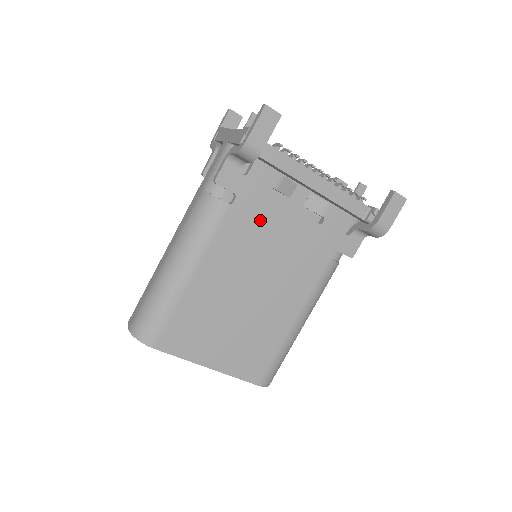
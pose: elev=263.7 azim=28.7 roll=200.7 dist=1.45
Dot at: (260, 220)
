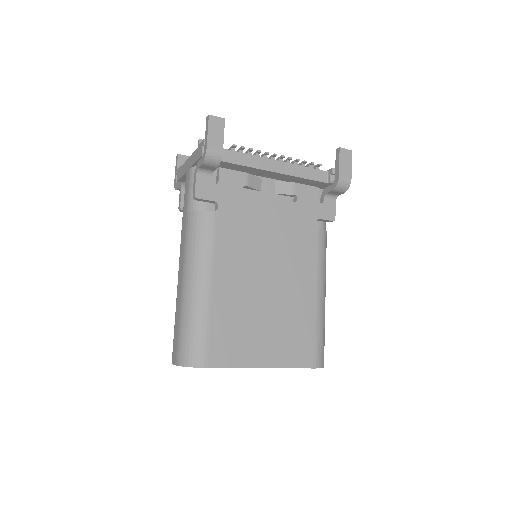
Dot at: (246, 216)
